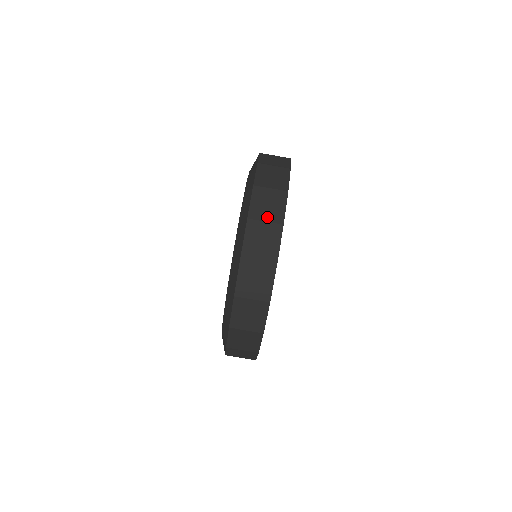
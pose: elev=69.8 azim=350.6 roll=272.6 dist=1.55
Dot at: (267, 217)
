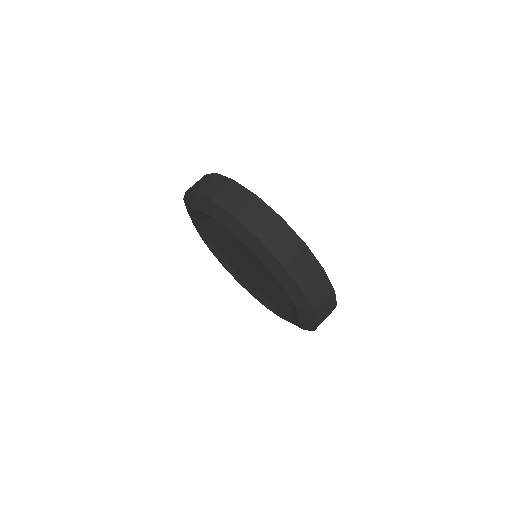
Dot at: (268, 225)
